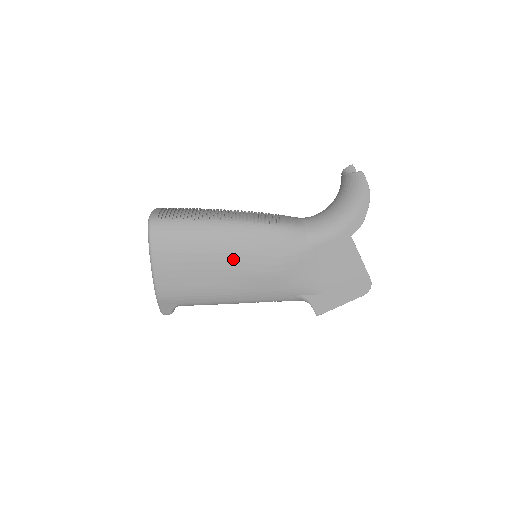
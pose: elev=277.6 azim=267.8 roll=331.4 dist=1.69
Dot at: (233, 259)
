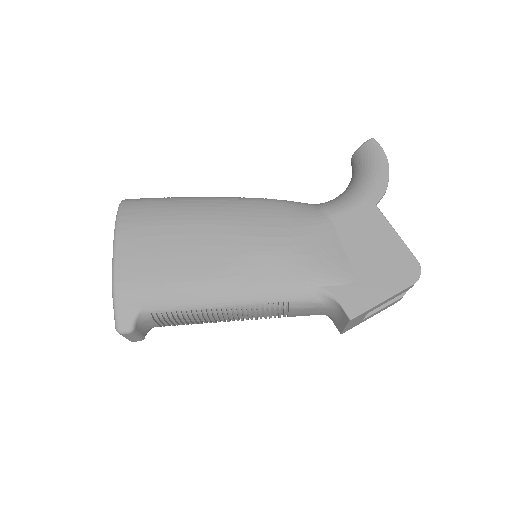
Dot at: (223, 231)
